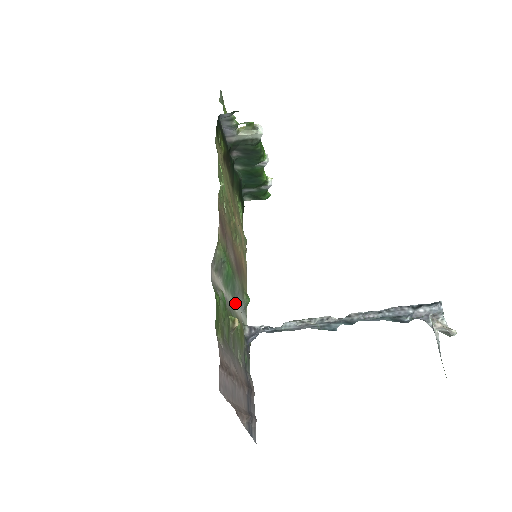
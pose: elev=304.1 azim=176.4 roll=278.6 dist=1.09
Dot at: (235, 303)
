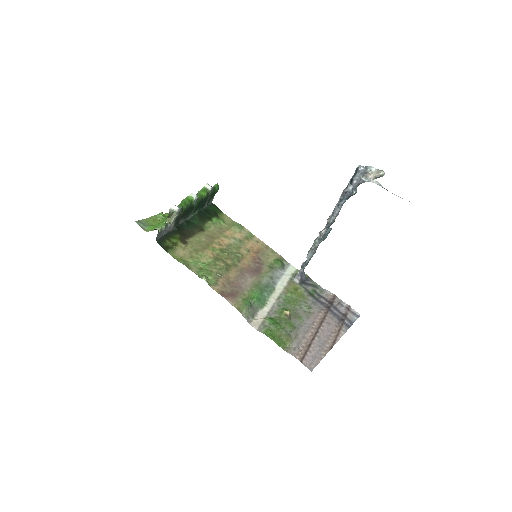
Dot at: (277, 287)
